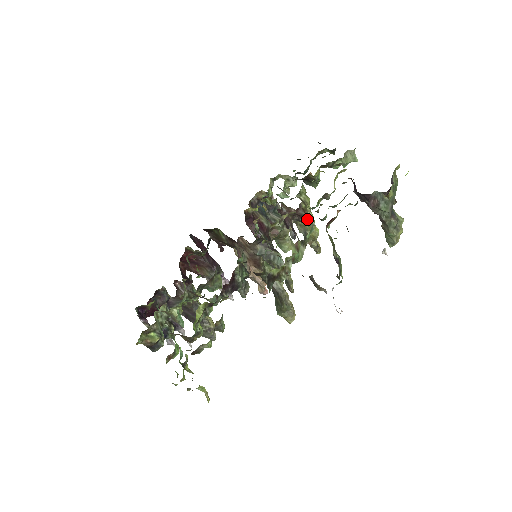
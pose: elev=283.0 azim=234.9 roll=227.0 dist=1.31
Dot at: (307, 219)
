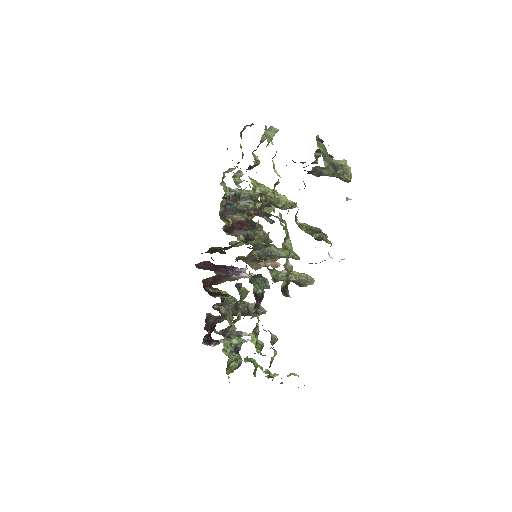
Dot at: (272, 203)
